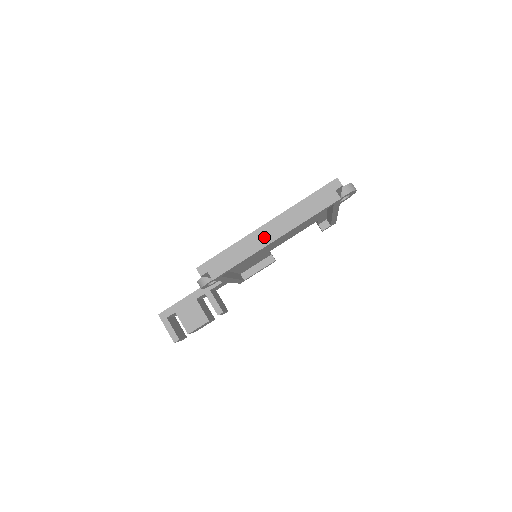
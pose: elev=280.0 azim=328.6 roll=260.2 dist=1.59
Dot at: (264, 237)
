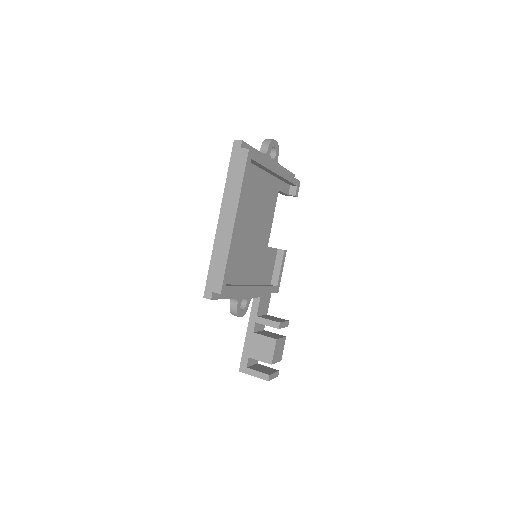
Dot at: (226, 228)
